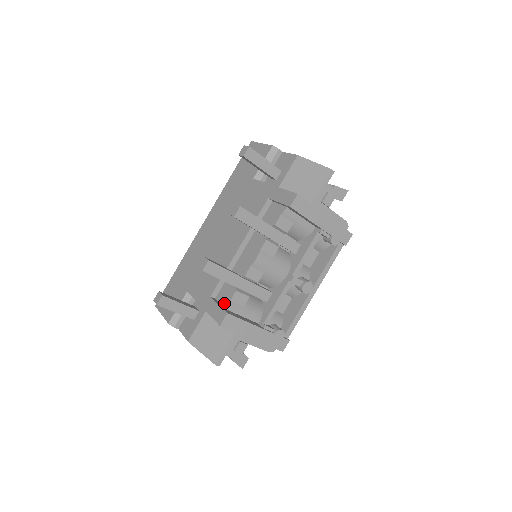
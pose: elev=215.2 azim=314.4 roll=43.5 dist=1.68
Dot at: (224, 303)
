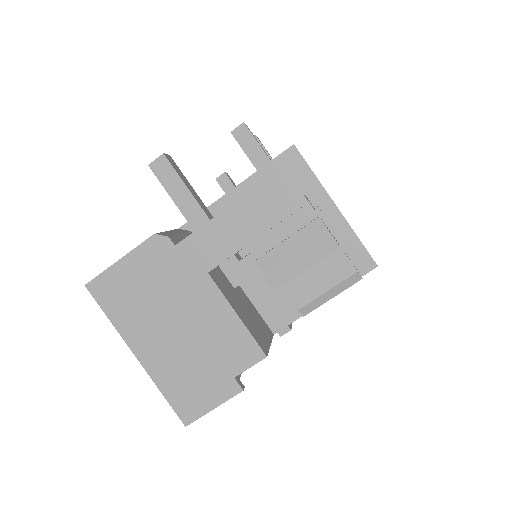
Dot at: occluded
